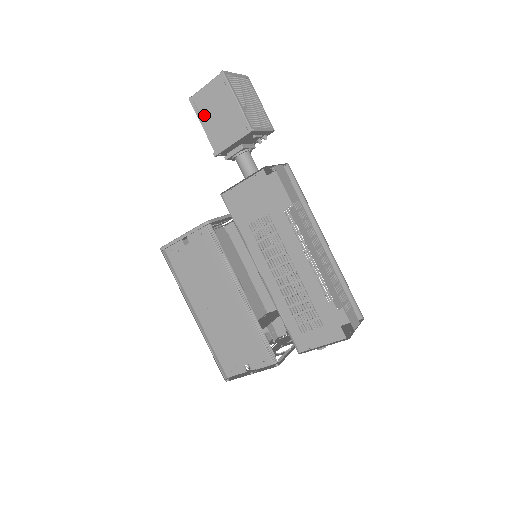
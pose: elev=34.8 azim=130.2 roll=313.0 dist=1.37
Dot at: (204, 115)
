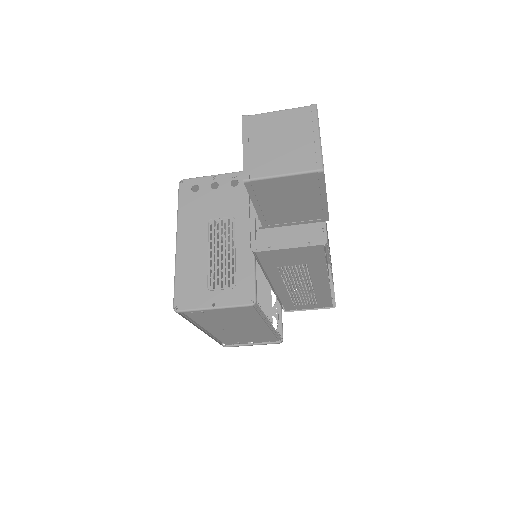
Dot at: (263, 199)
